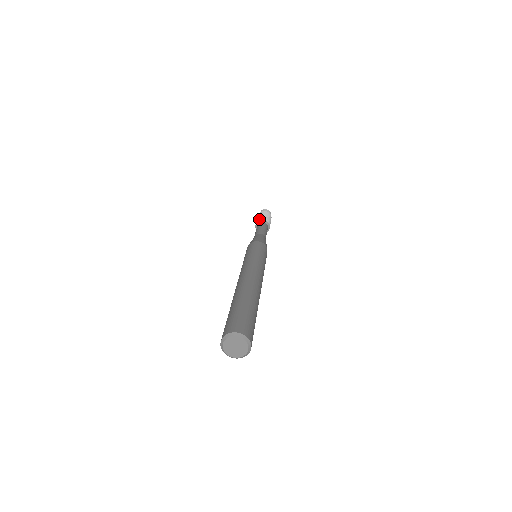
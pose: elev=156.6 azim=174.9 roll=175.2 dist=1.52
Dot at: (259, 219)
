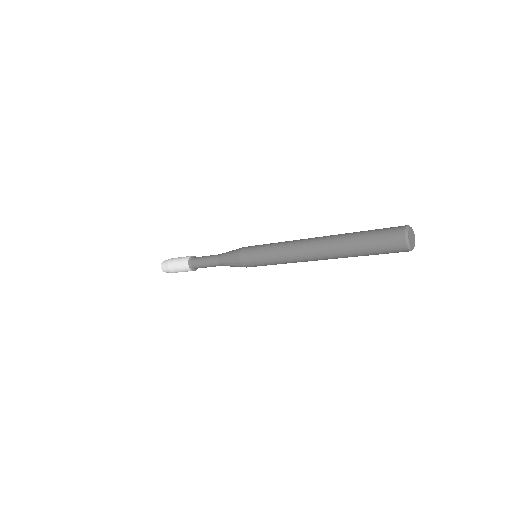
Dot at: (193, 256)
